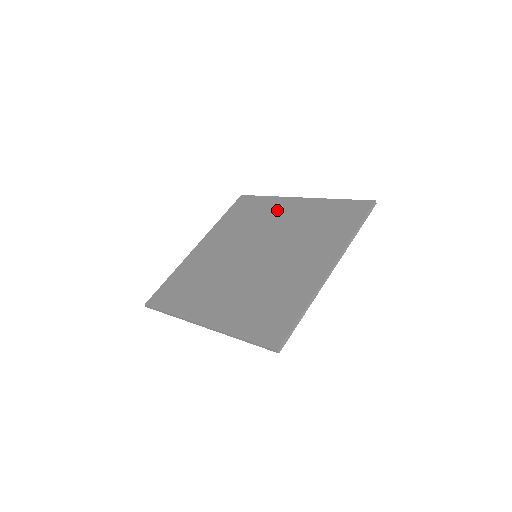
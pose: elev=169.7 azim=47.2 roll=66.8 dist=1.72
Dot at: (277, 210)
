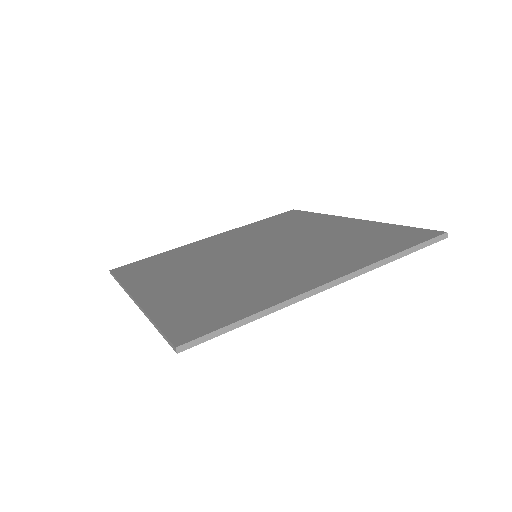
Dot at: (317, 224)
